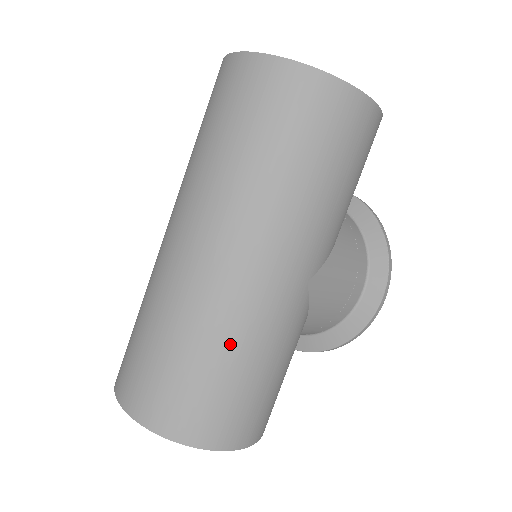
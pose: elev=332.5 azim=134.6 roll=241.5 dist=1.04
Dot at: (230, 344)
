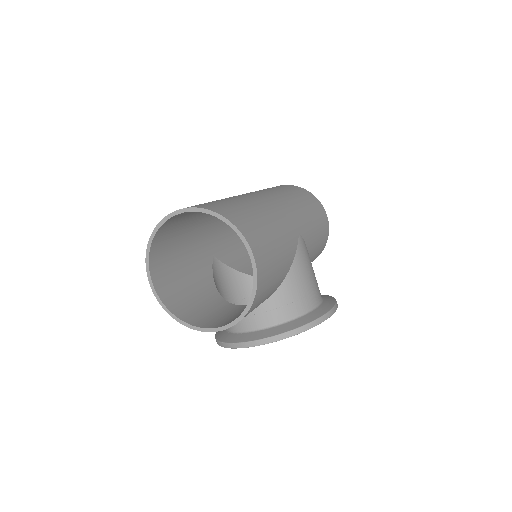
Dot at: (260, 209)
